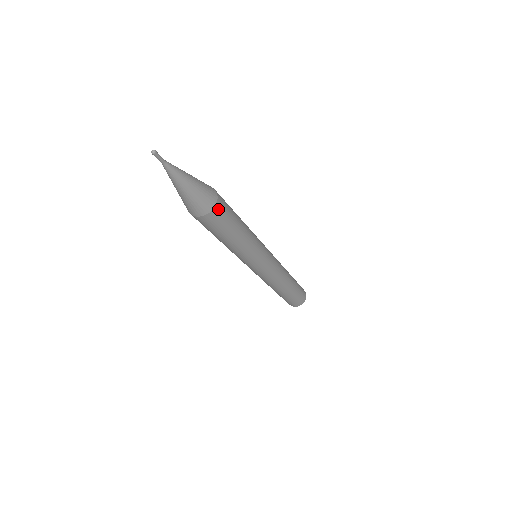
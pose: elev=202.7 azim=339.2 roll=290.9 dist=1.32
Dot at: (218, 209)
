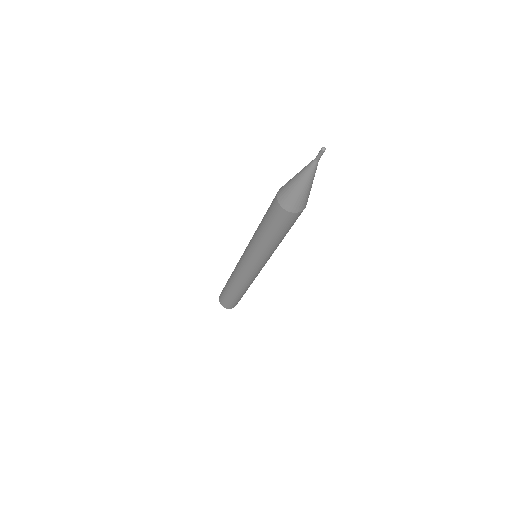
Dot at: (293, 216)
